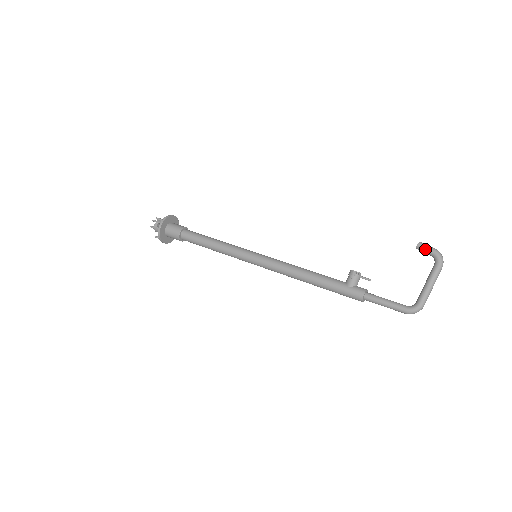
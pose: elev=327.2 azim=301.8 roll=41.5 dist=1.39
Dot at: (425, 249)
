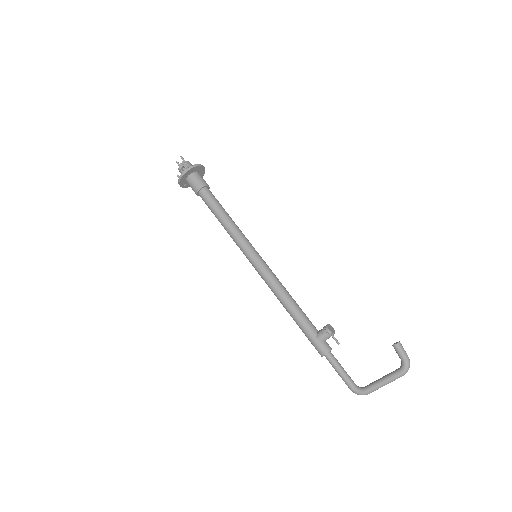
Dot at: (399, 353)
